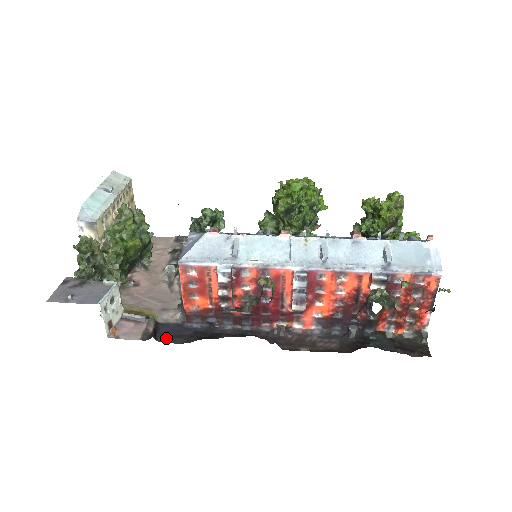
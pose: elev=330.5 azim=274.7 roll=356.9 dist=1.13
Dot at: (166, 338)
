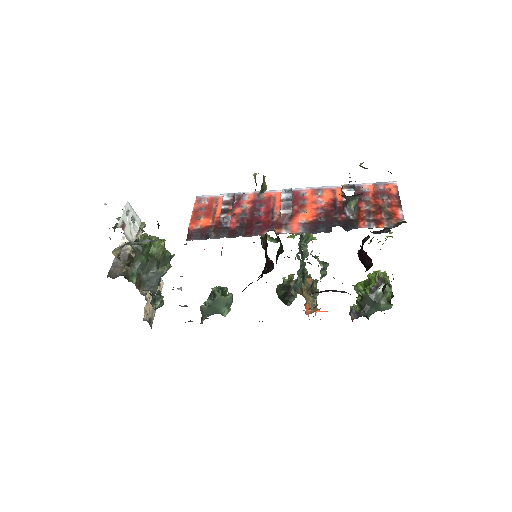
Dot at: occluded
